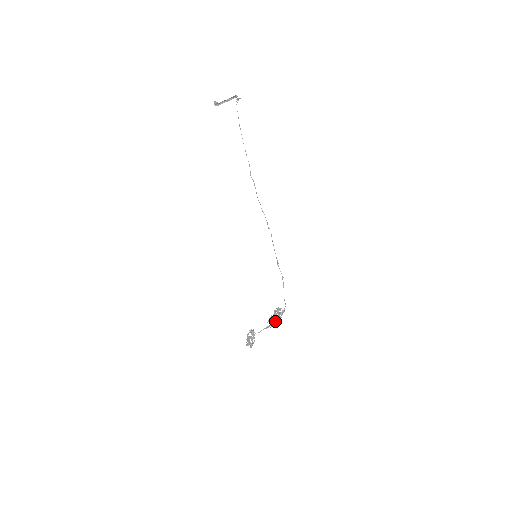
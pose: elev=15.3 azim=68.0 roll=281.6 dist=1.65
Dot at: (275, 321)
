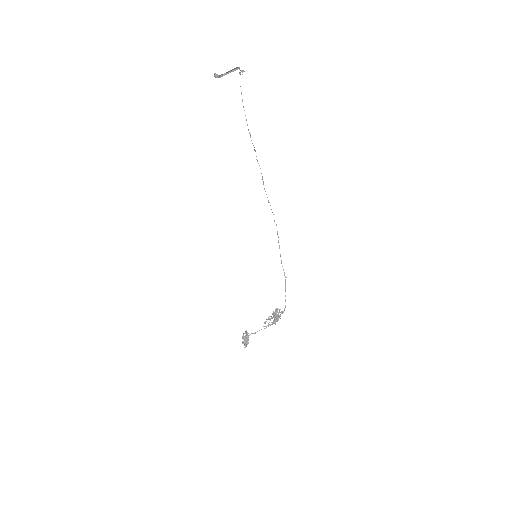
Dot at: occluded
